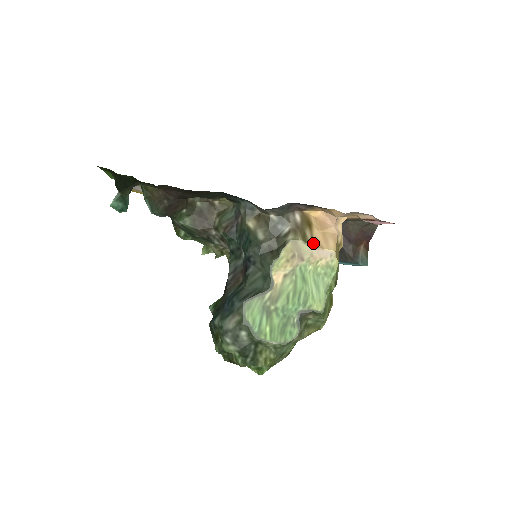
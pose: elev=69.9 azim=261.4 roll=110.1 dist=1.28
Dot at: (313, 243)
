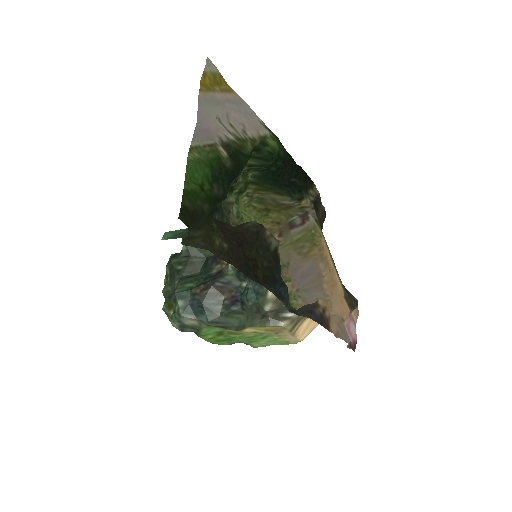
Dot at: (295, 331)
